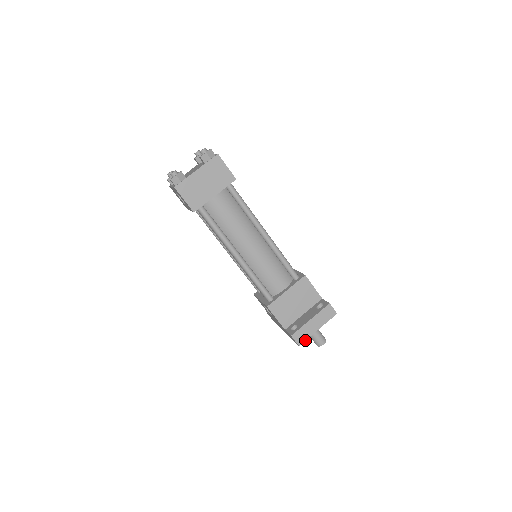
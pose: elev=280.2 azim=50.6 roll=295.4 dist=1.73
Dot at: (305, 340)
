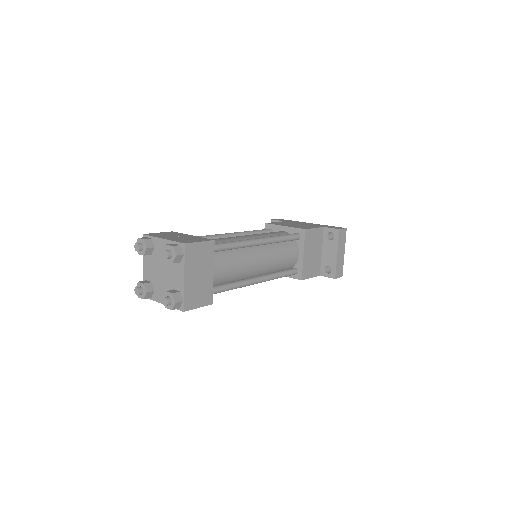
Dot at: occluded
